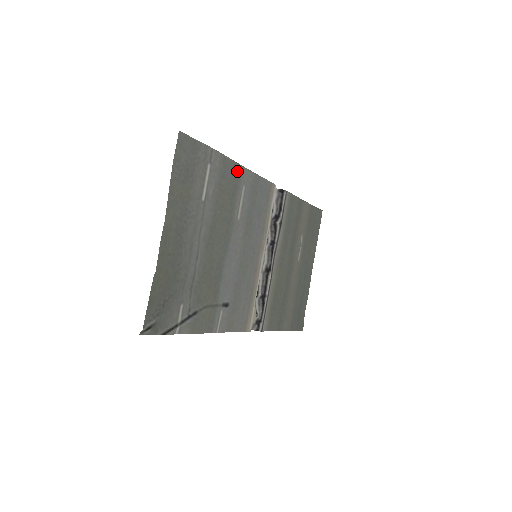
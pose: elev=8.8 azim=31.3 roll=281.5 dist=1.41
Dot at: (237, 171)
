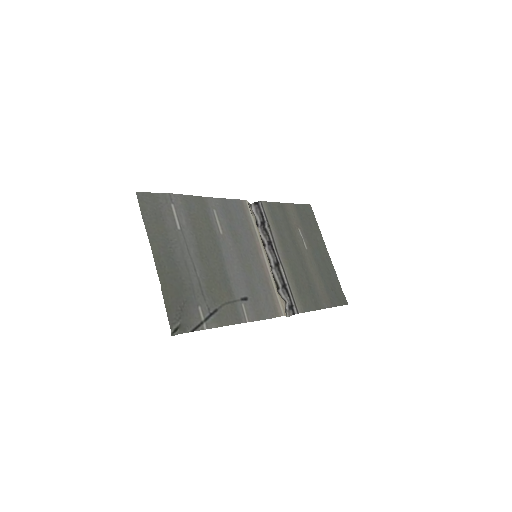
Dot at: (201, 202)
